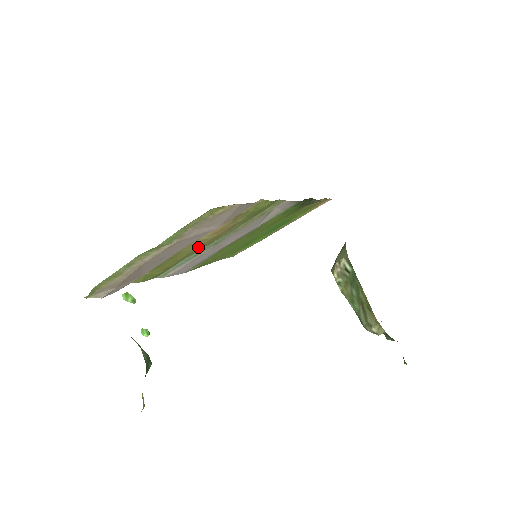
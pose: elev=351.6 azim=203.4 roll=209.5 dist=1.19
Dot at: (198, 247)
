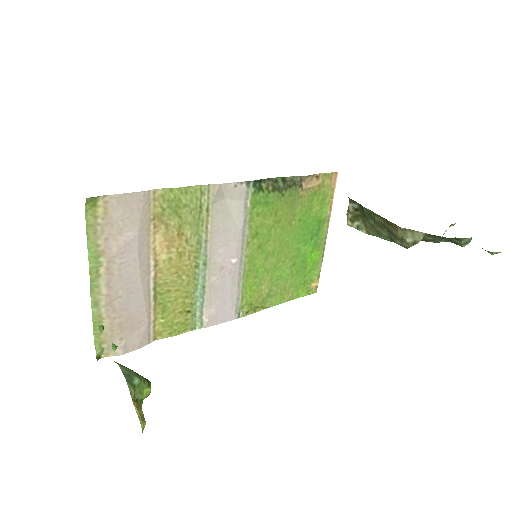
Dot at: (181, 273)
